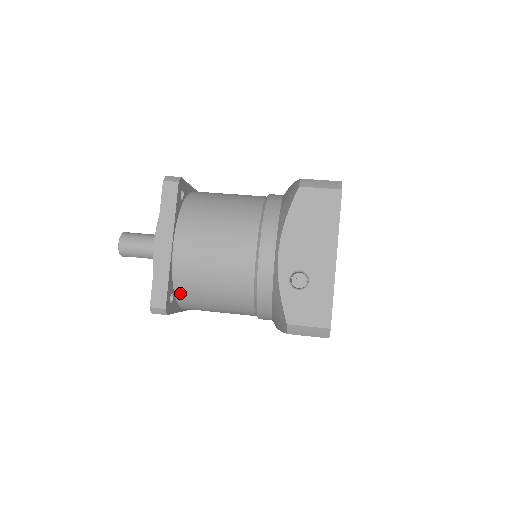
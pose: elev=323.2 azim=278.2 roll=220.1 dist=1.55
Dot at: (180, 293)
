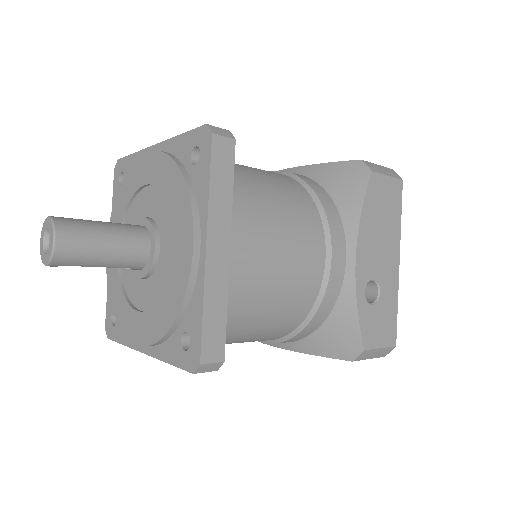
Dot at: occluded
